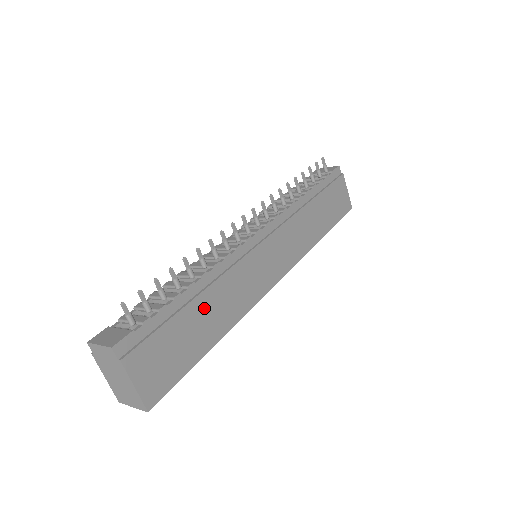
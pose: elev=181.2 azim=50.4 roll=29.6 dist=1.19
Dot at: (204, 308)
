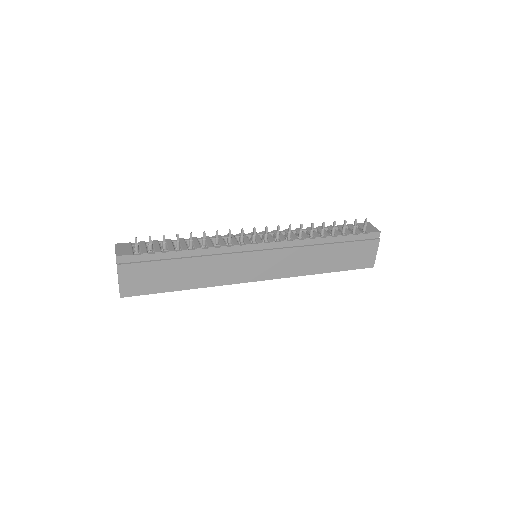
Dot at: (187, 267)
